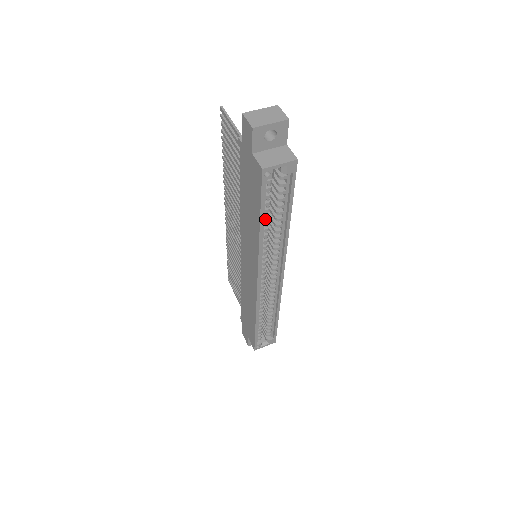
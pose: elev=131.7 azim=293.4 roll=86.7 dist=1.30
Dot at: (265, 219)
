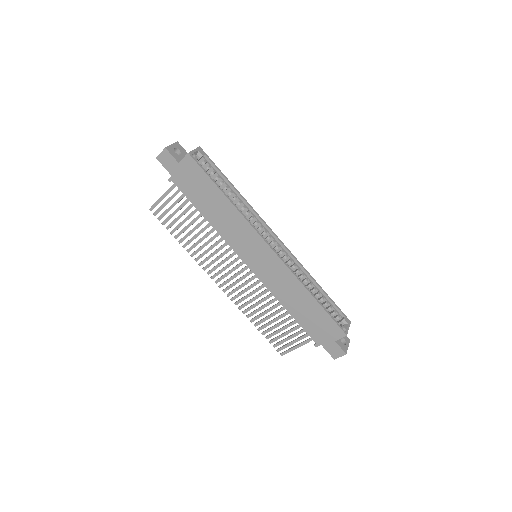
Dot at: occluded
